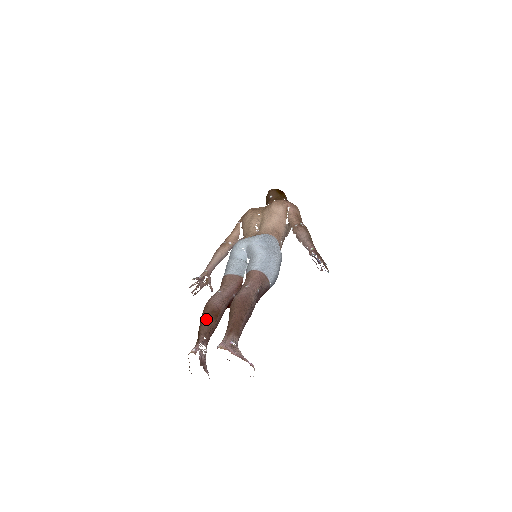
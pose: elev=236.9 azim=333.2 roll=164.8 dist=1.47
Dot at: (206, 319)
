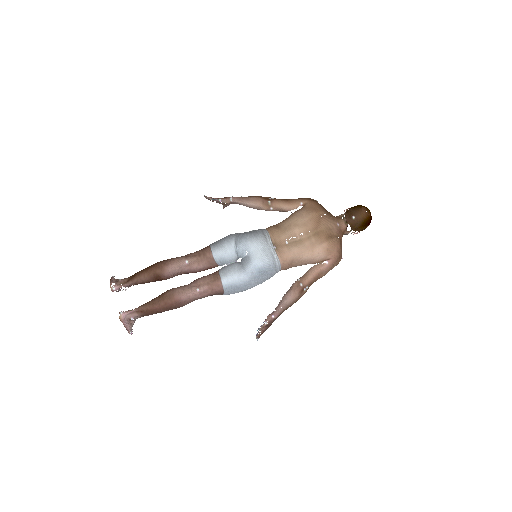
Dot at: (148, 276)
